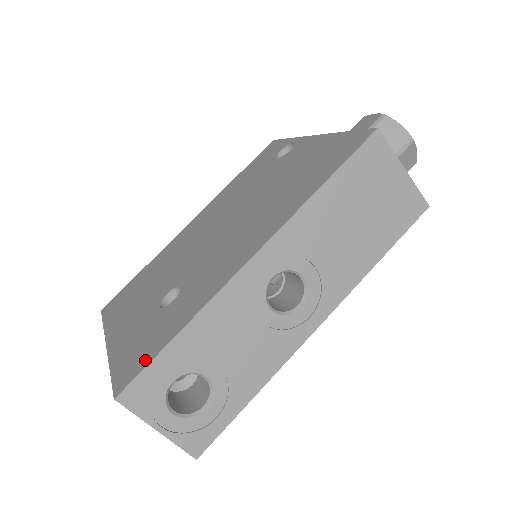
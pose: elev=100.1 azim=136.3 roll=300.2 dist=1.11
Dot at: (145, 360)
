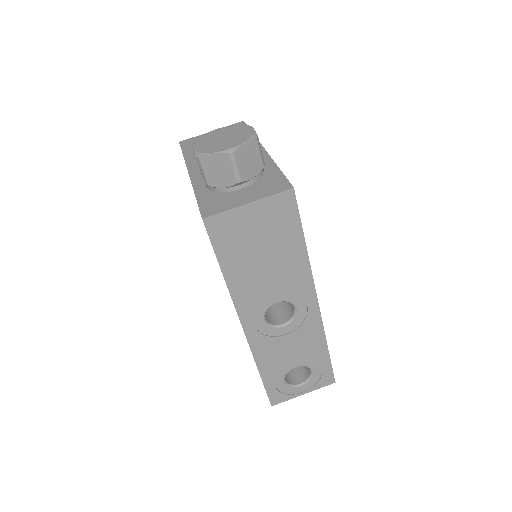
Dot at: occluded
